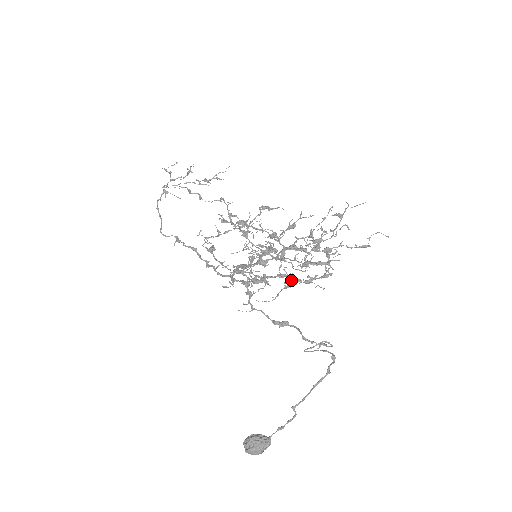
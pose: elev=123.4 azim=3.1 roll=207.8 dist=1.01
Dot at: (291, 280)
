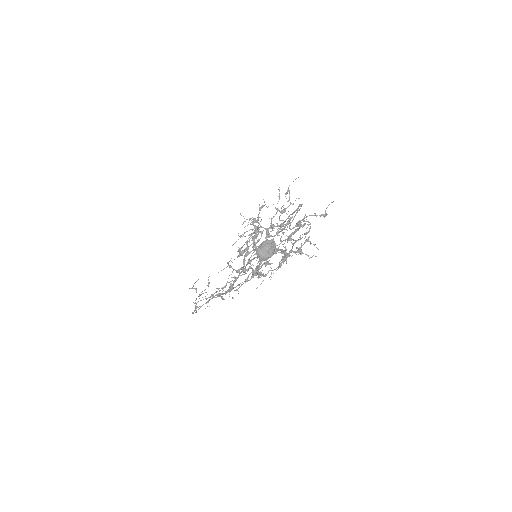
Dot at: (284, 250)
